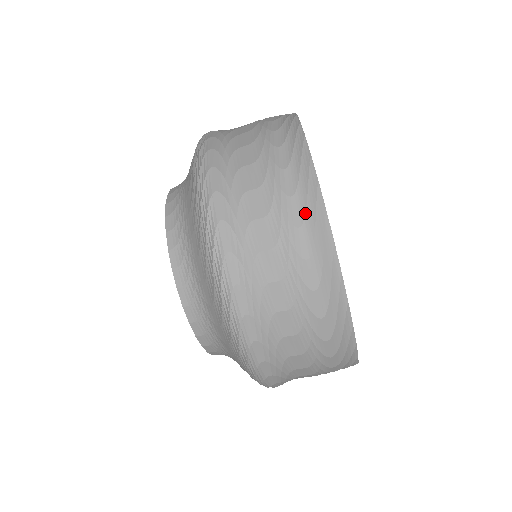
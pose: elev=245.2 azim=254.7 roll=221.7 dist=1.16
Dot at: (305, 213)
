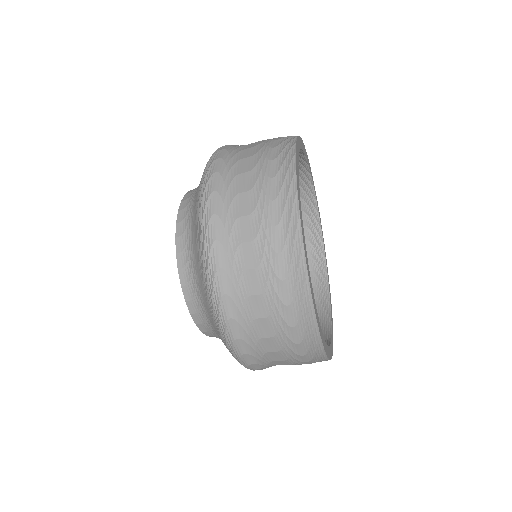
Dot at: occluded
